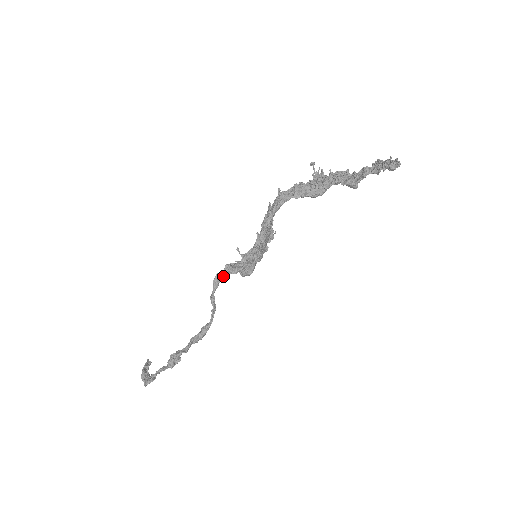
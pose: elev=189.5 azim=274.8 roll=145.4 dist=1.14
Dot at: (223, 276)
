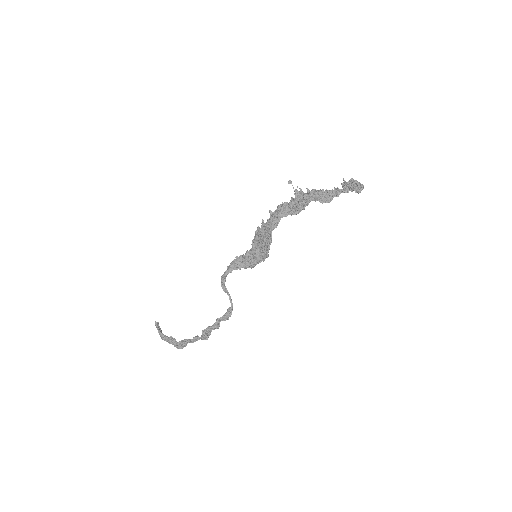
Dot at: (229, 272)
